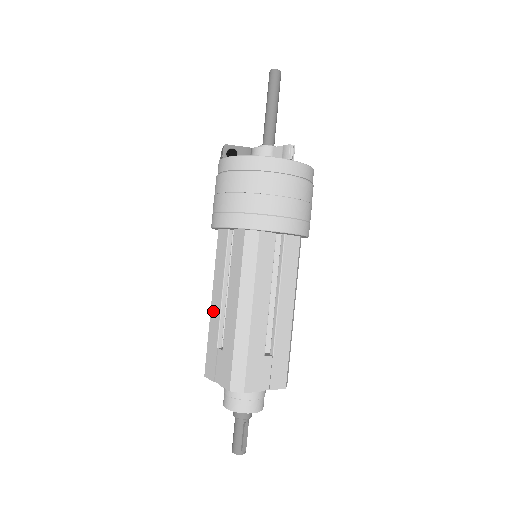
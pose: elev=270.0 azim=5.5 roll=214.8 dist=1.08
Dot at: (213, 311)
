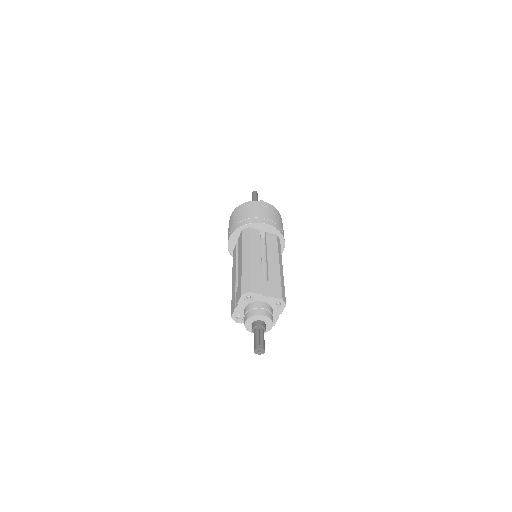
Dot at: (233, 282)
